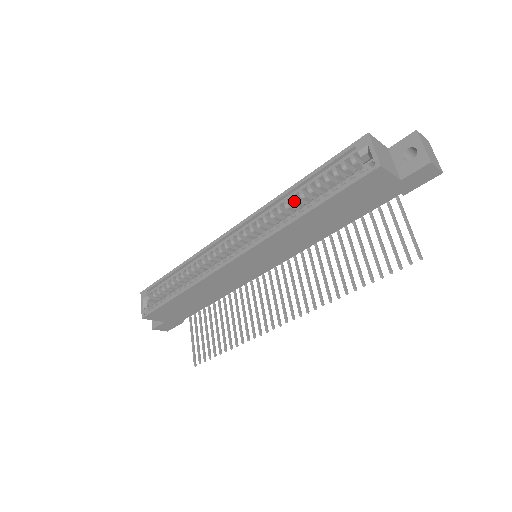
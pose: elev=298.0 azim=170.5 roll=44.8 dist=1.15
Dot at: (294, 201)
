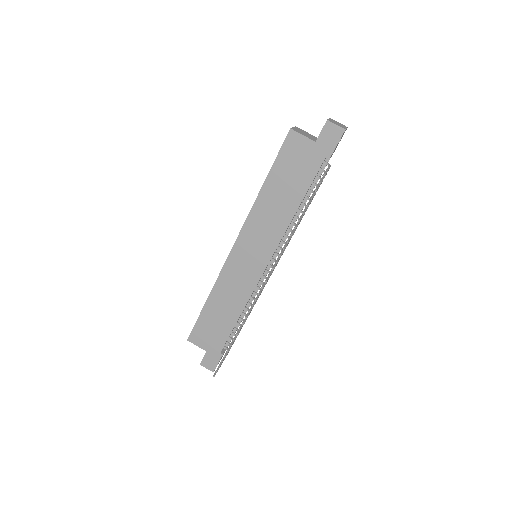
Dot at: occluded
